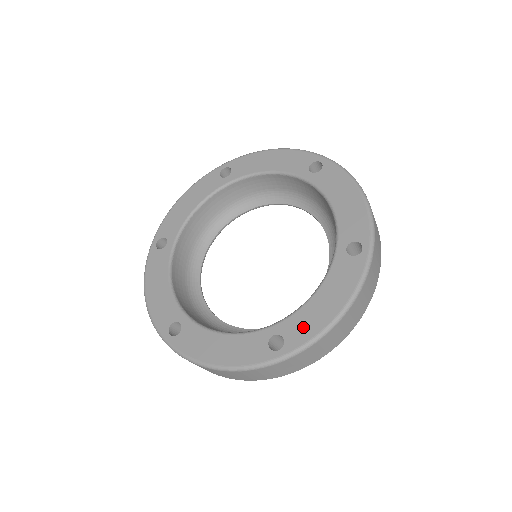
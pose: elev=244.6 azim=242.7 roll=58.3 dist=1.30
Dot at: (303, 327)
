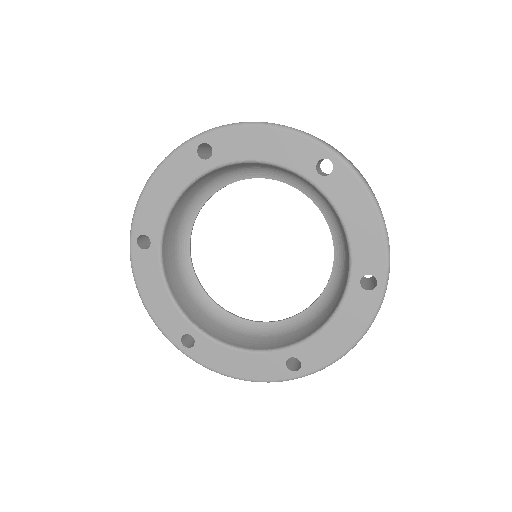
Dot at: (370, 253)
